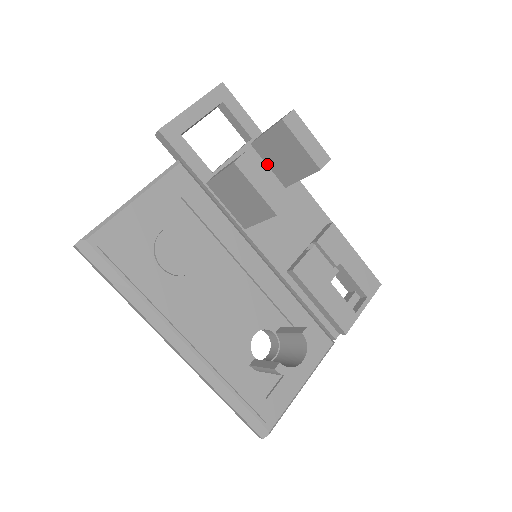
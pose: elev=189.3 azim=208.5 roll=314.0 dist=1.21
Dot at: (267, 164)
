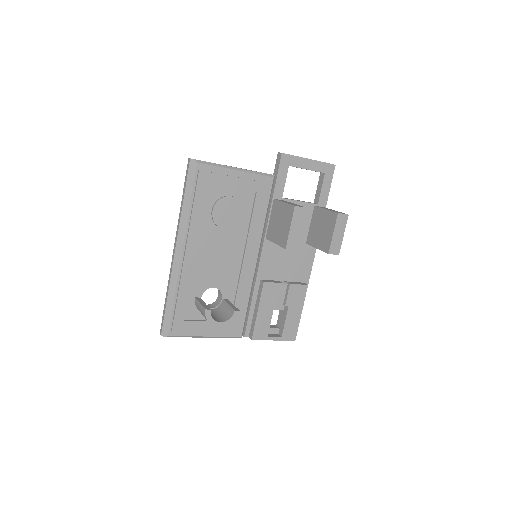
Dot at: (311, 223)
